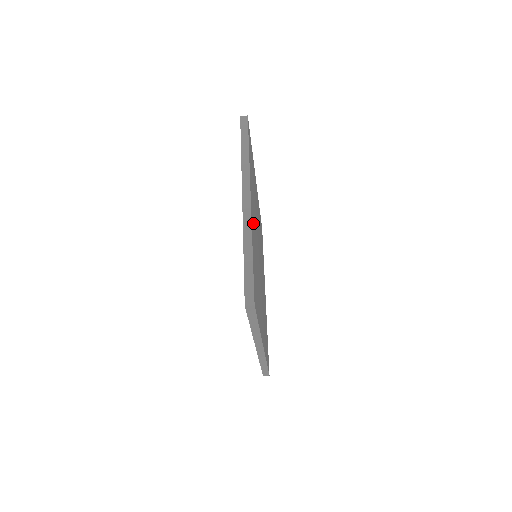
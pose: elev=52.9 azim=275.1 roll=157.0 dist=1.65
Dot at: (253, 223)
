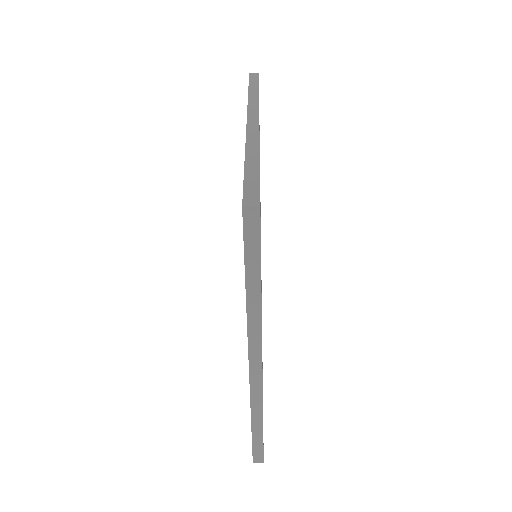
Dot at: occluded
